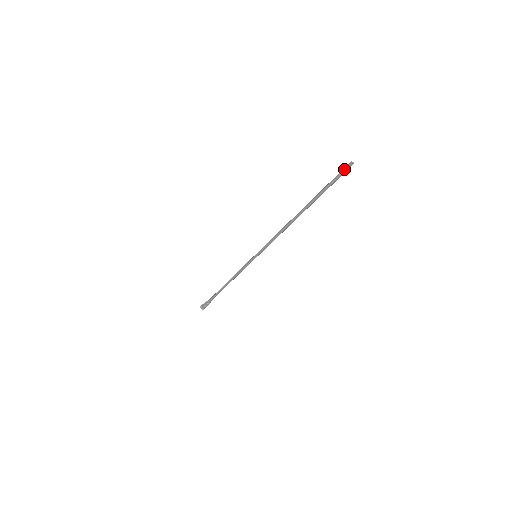
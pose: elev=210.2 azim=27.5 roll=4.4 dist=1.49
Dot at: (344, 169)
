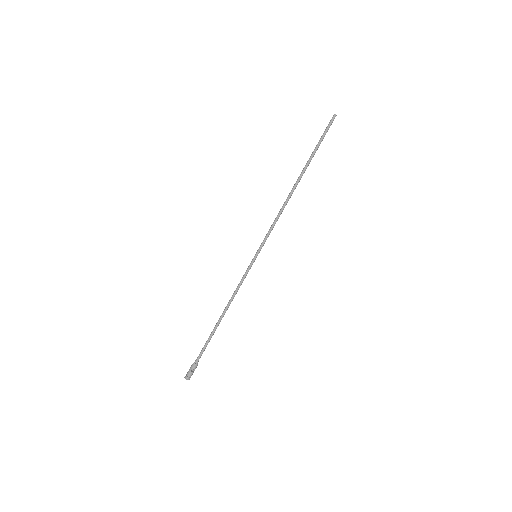
Dot at: (330, 121)
